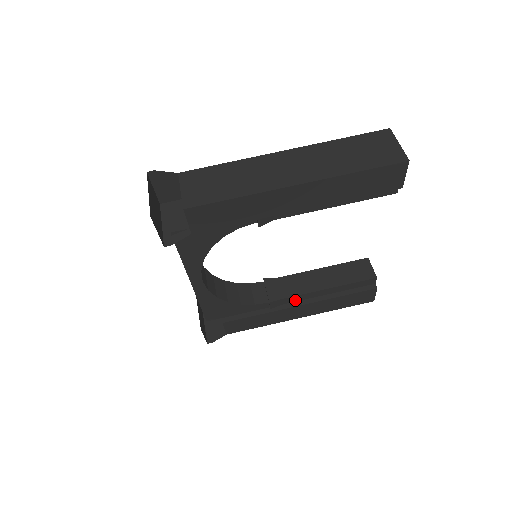
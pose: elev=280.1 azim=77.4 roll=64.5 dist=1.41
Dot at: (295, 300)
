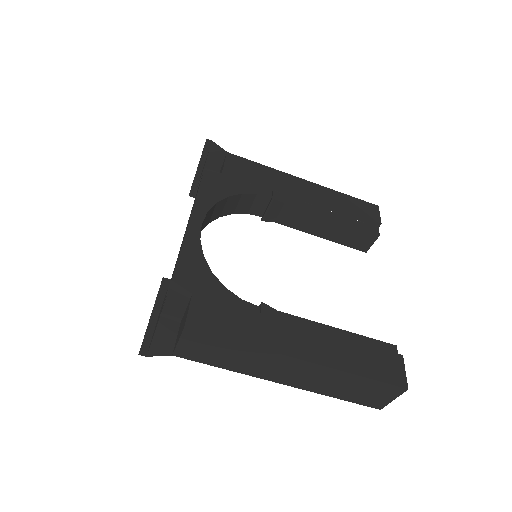
Dot at: occluded
